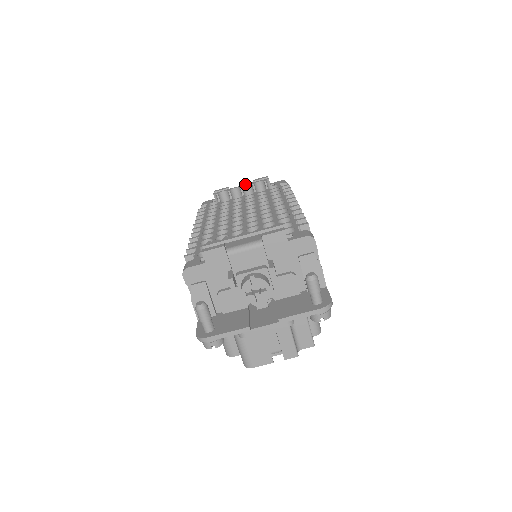
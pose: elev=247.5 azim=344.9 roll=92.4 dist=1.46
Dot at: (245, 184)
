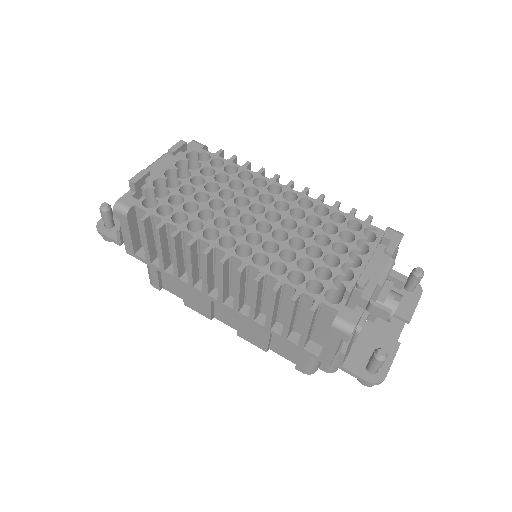
Dot at: (161, 158)
